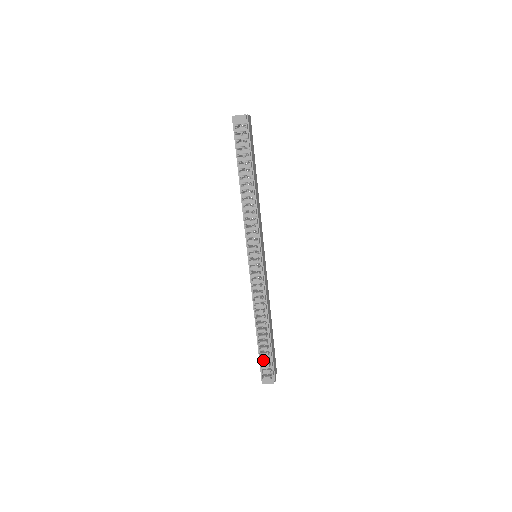
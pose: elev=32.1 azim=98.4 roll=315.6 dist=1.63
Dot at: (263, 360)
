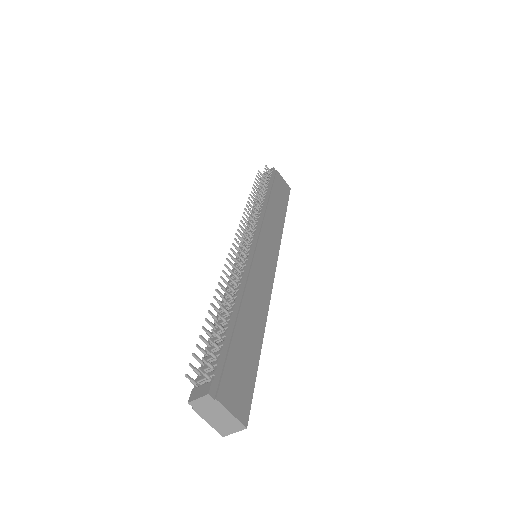
Dot at: (207, 357)
